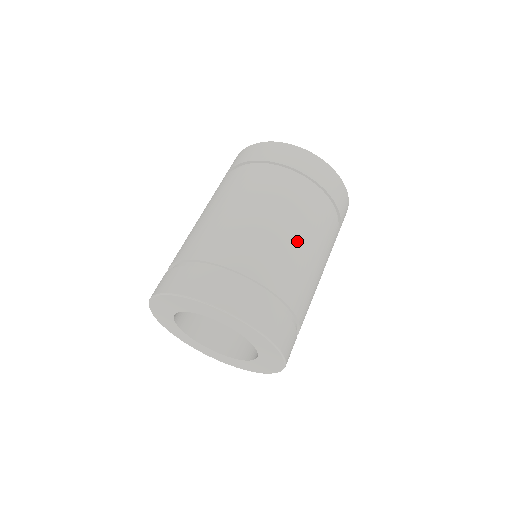
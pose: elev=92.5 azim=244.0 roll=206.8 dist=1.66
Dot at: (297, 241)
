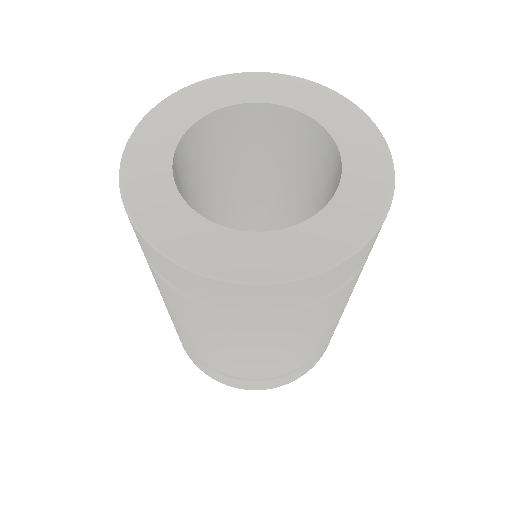
Dot at: occluded
